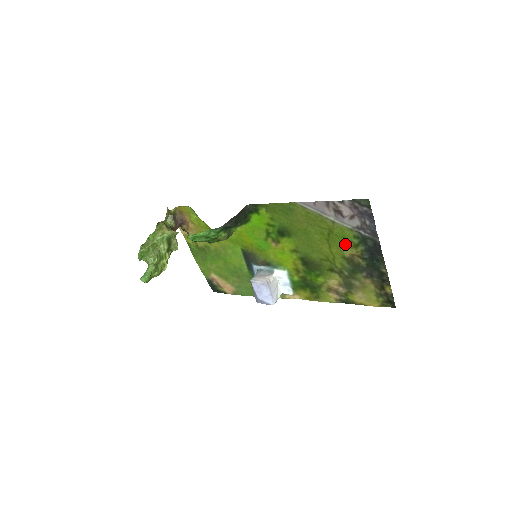
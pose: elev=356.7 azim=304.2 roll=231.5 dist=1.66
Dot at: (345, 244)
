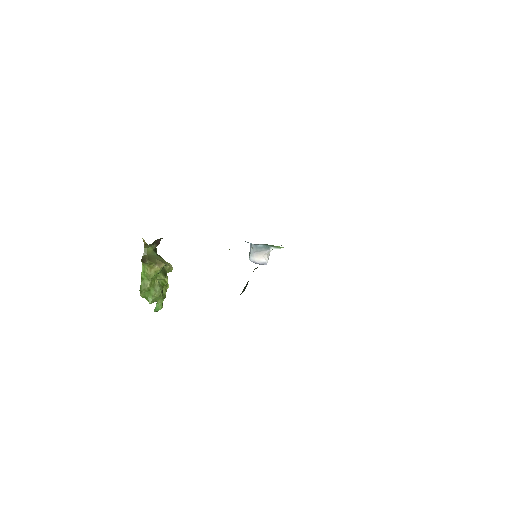
Dot at: occluded
